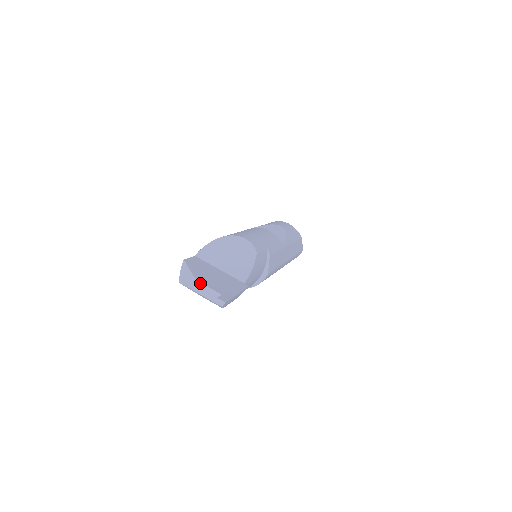
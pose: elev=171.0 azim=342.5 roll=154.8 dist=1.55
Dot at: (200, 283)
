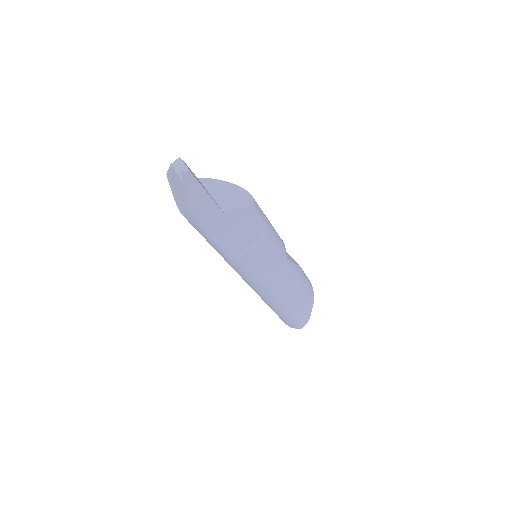
Dot at: (181, 160)
